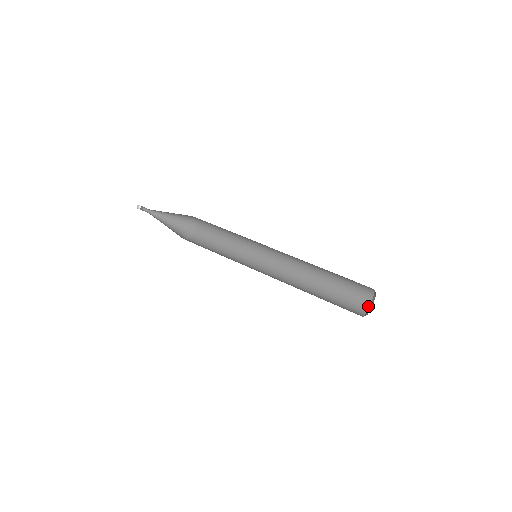
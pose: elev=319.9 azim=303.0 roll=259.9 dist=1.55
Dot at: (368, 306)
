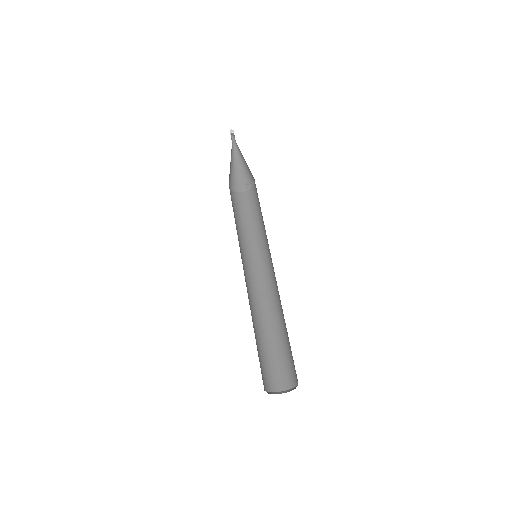
Dot at: (288, 388)
